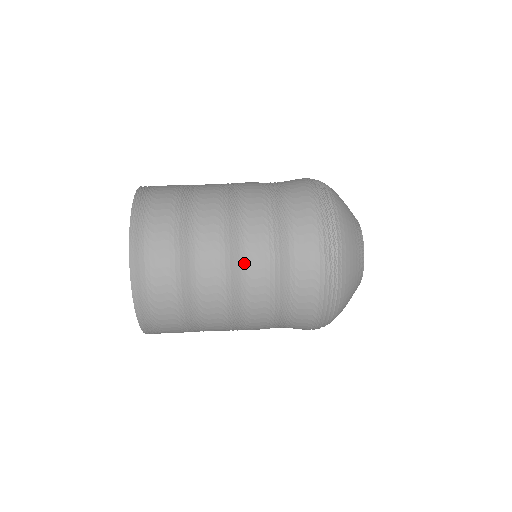
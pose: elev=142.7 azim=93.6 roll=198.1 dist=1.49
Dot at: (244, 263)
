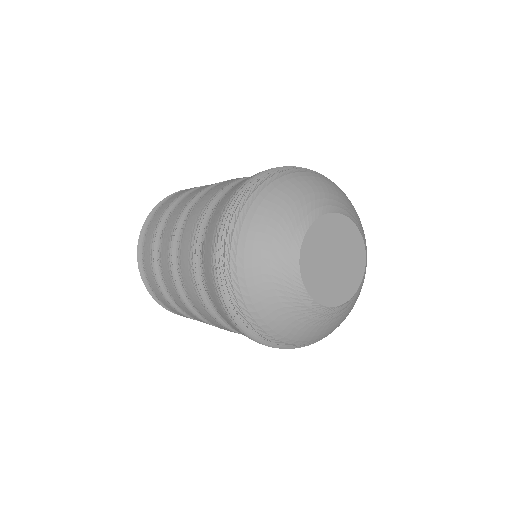
Dot at: (179, 269)
